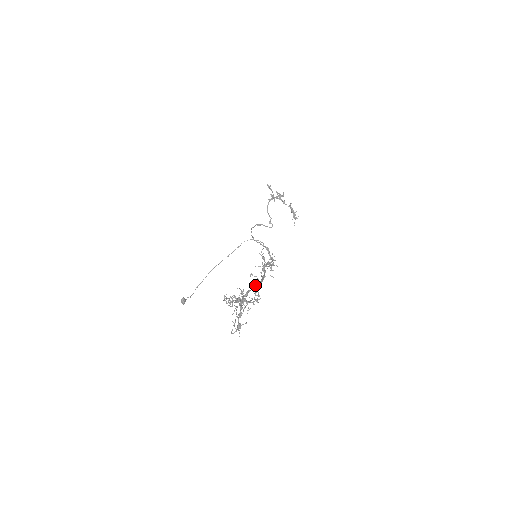
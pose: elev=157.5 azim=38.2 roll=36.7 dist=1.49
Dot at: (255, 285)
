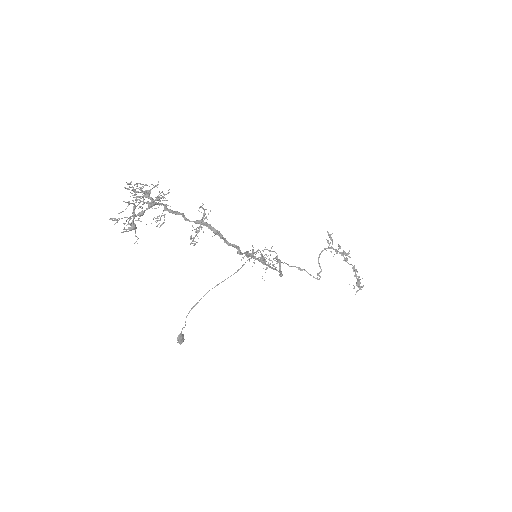
Dot at: (199, 220)
